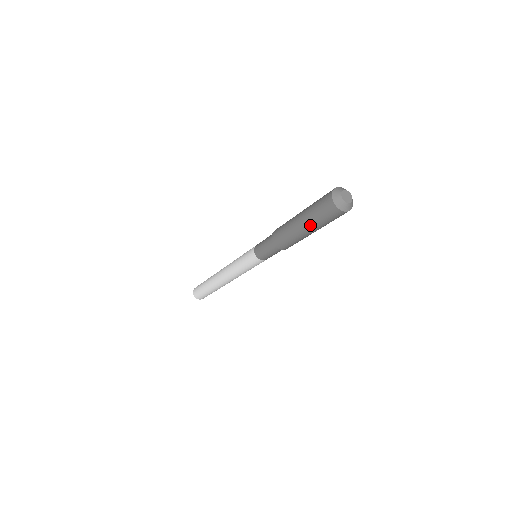
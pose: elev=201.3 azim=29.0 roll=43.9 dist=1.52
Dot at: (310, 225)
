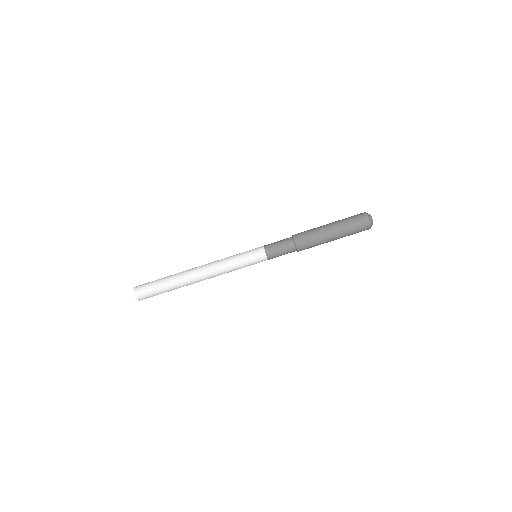
Dot at: (337, 223)
